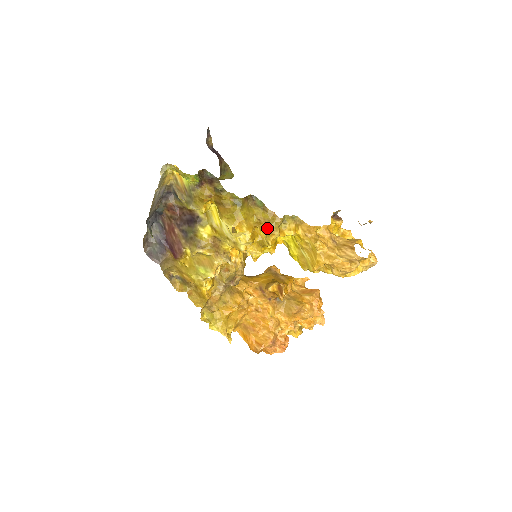
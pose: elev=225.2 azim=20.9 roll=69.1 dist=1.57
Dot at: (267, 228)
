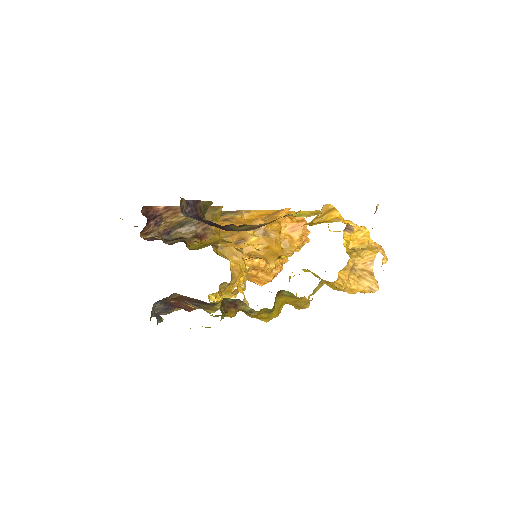
Dot at: (297, 306)
